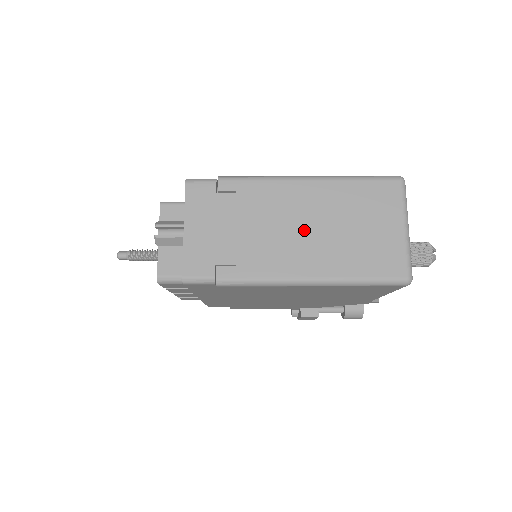
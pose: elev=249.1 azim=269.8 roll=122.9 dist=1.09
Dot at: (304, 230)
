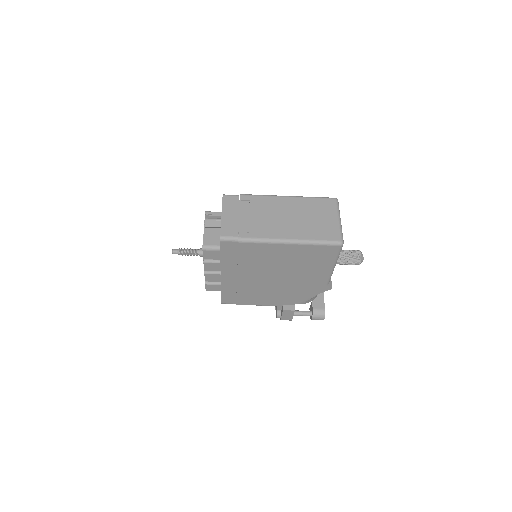
Dot at: (285, 218)
